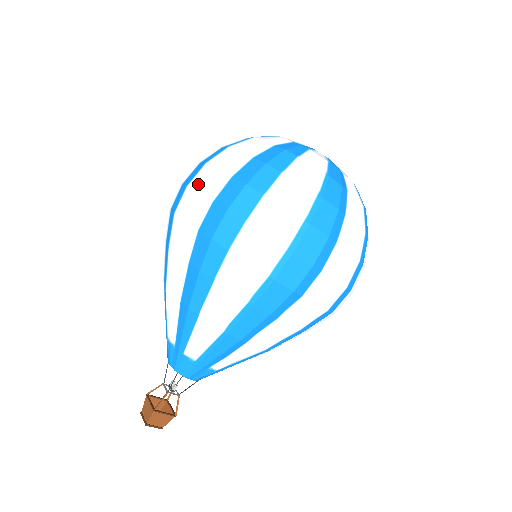
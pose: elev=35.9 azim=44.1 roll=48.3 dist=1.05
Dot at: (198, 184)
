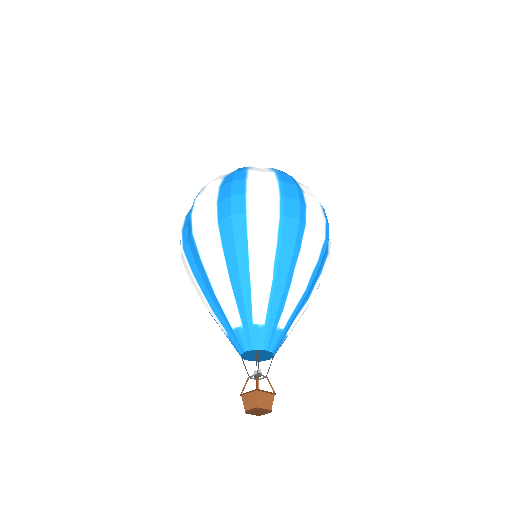
Dot at: (200, 204)
